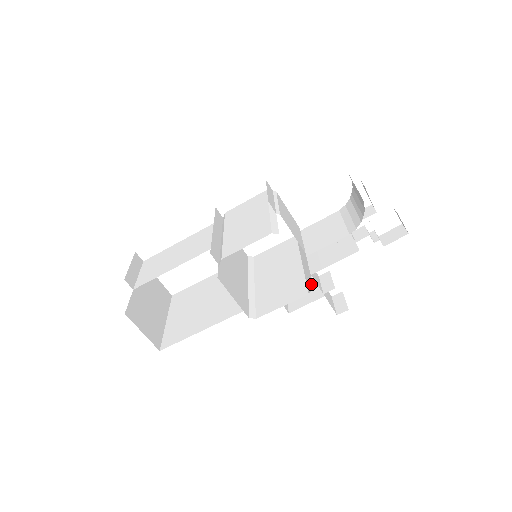
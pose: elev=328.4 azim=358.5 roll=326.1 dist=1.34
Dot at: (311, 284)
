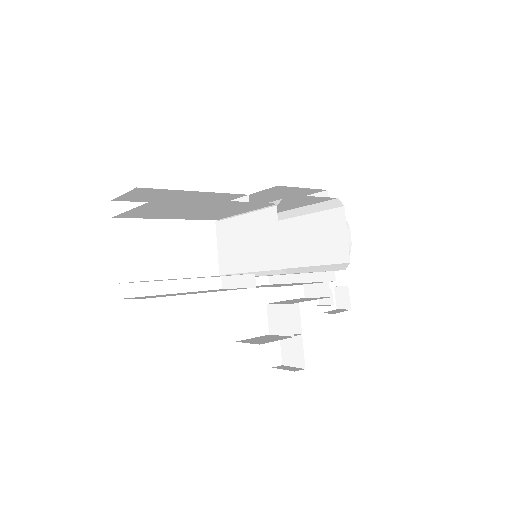
Dot at: (344, 264)
